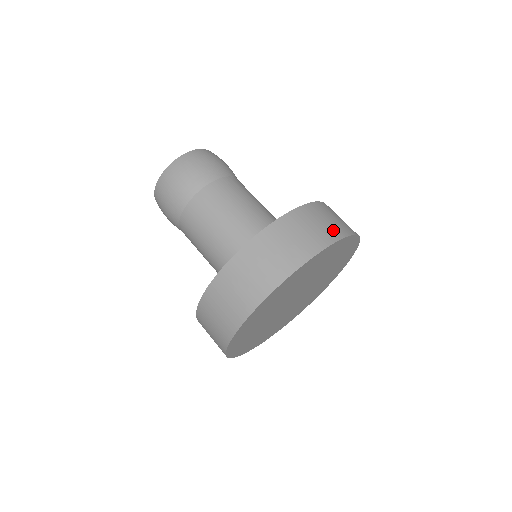
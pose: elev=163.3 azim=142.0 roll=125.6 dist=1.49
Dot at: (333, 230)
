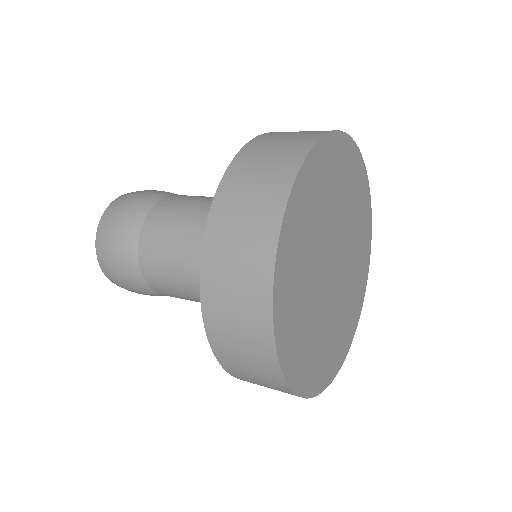
Dot at: occluded
